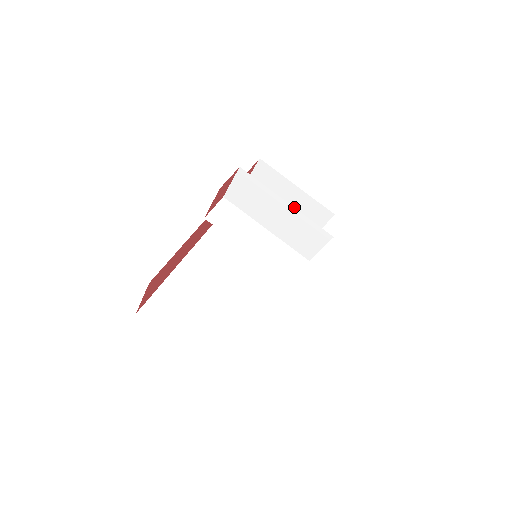
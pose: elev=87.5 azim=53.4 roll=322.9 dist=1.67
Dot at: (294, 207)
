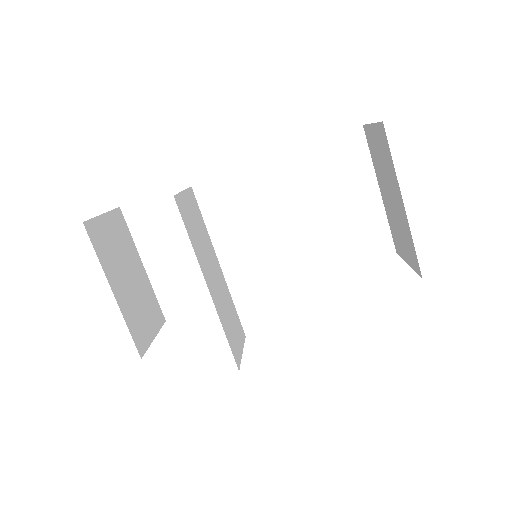
Dot at: (397, 213)
